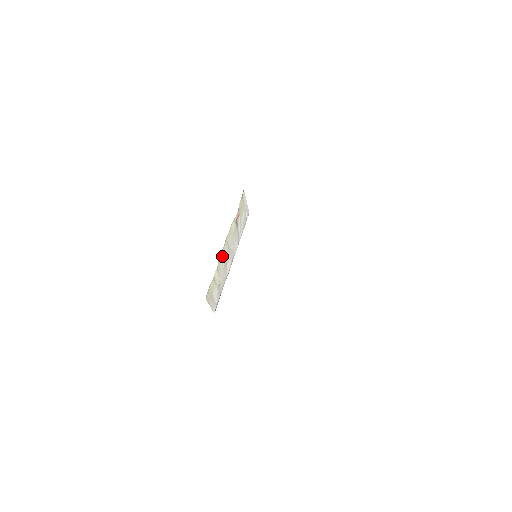
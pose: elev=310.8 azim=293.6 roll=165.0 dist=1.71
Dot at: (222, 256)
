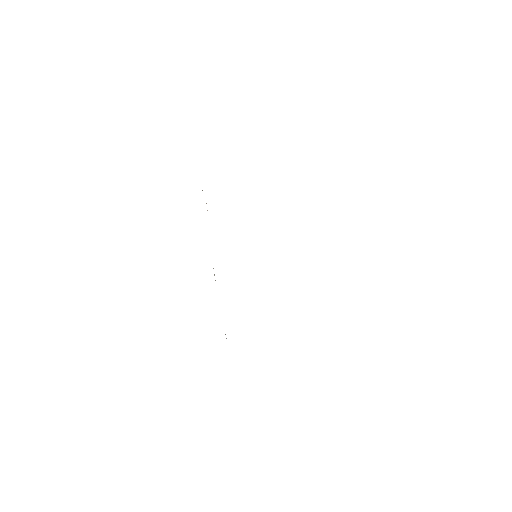
Dot at: occluded
